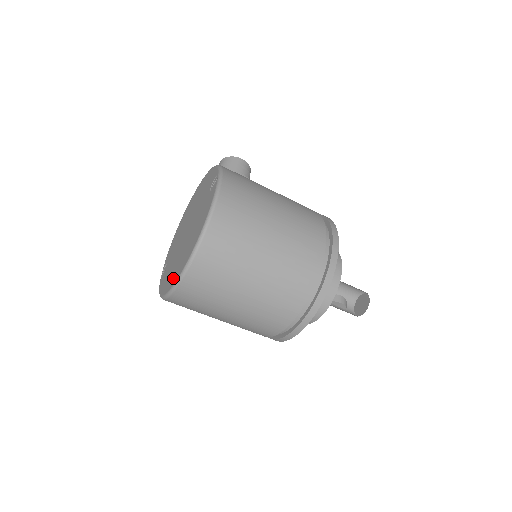
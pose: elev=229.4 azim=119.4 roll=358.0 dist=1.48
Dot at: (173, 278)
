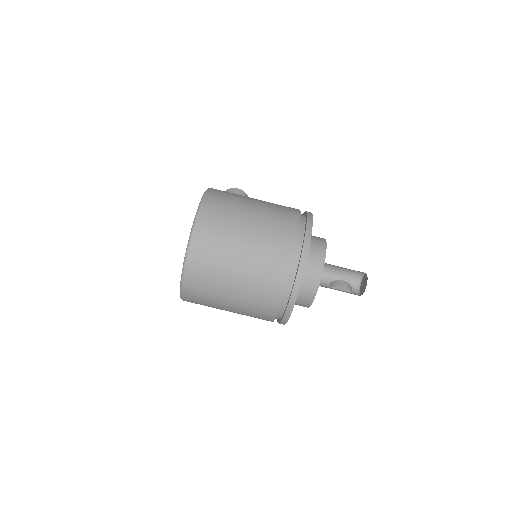
Dot at: occluded
